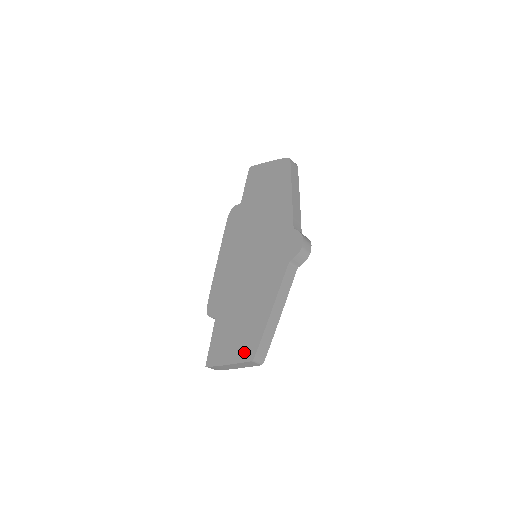
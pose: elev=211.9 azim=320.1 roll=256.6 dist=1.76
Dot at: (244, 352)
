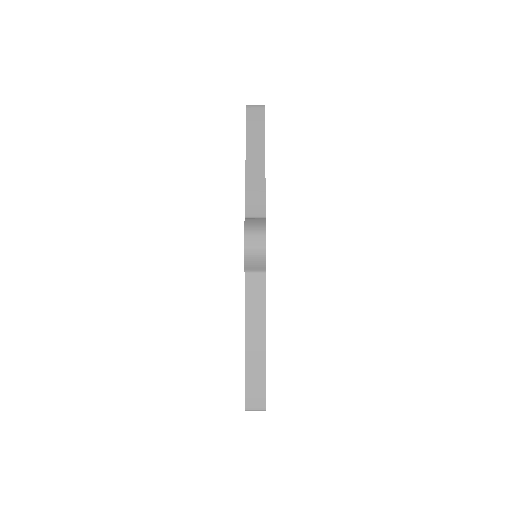
Dot at: occluded
